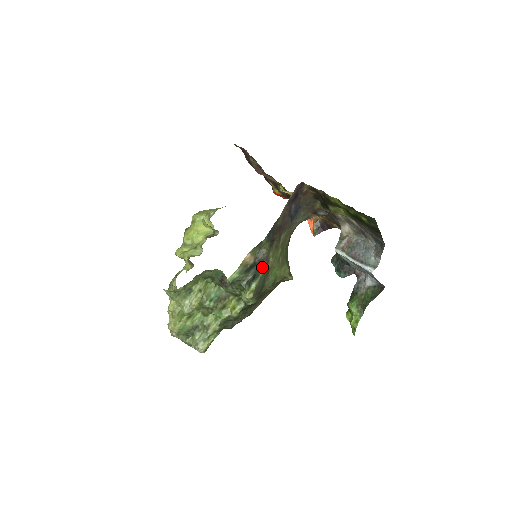
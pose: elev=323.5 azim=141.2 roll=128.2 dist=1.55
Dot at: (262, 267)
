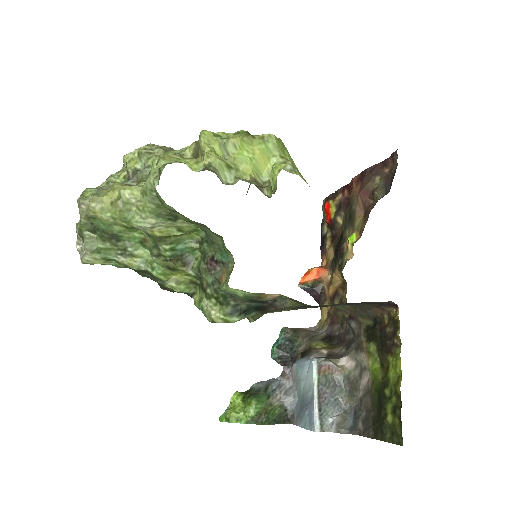
Dot at: (263, 309)
